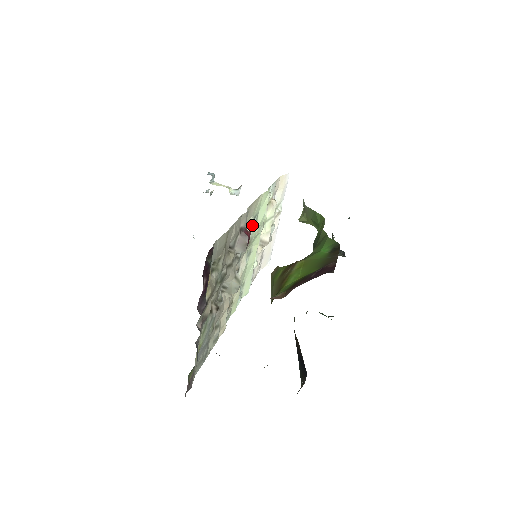
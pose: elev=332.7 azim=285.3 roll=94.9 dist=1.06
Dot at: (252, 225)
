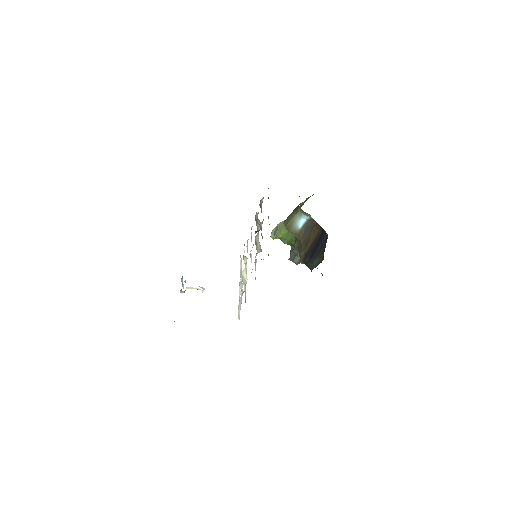
Dot at: occluded
